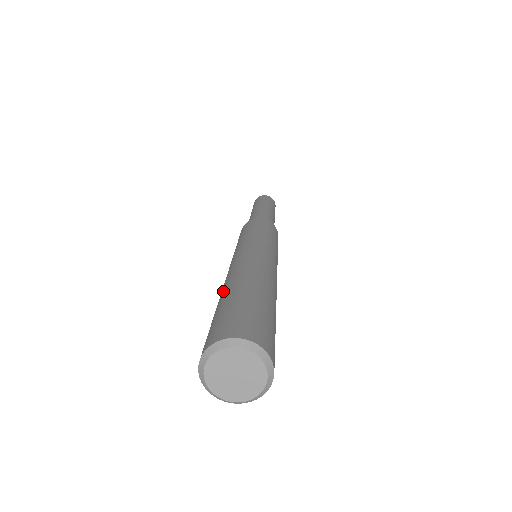
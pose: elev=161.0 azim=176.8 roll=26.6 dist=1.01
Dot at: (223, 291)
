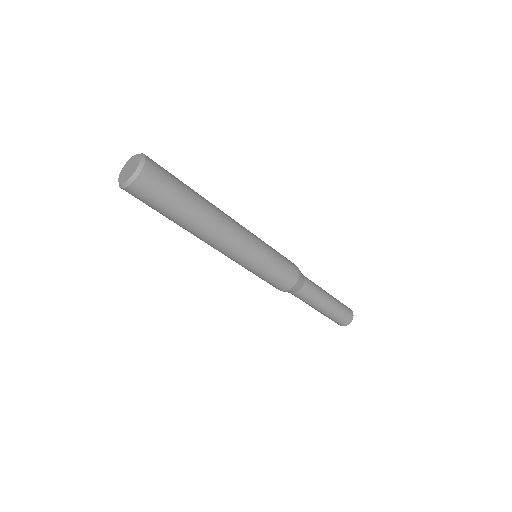
Dot at: occluded
